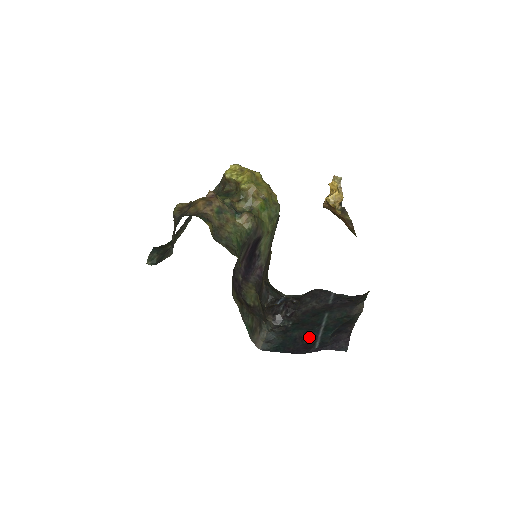
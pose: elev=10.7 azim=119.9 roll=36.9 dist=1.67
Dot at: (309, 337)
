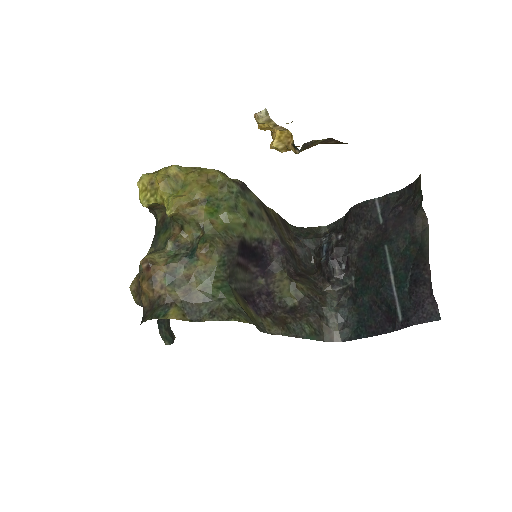
Dot at: (384, 301)
